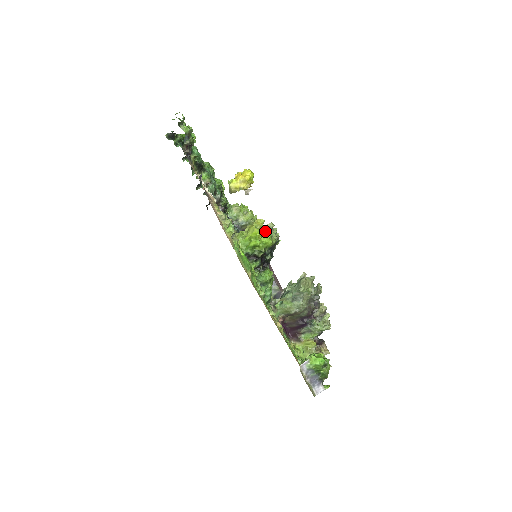
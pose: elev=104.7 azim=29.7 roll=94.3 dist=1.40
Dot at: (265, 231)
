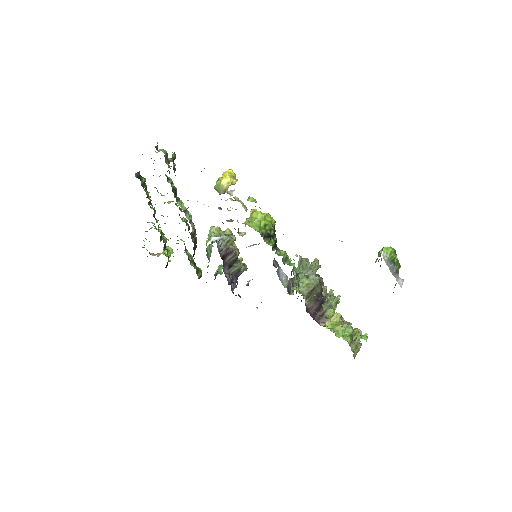
Dot at: (264, 214)
